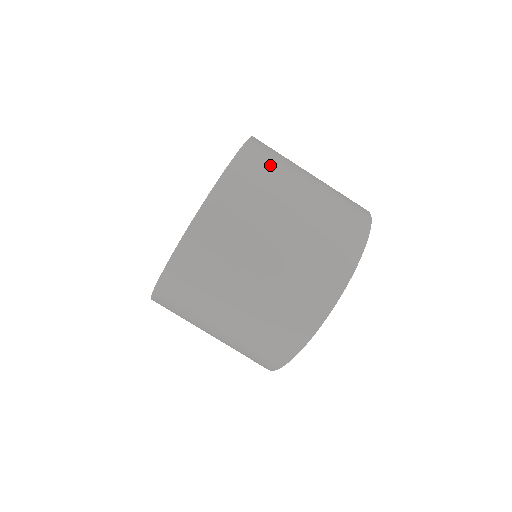
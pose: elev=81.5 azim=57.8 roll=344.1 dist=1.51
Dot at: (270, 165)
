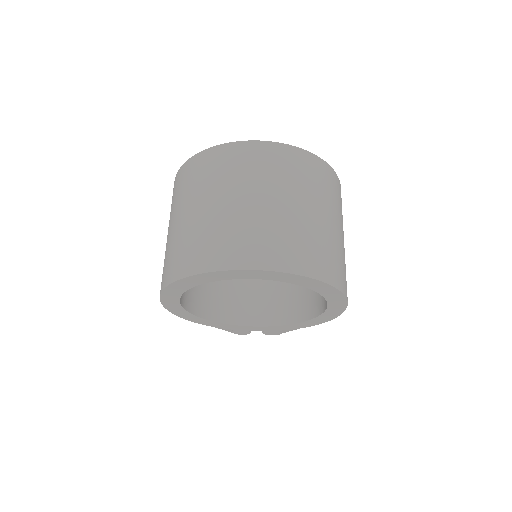
Dot at: (316, 179)
